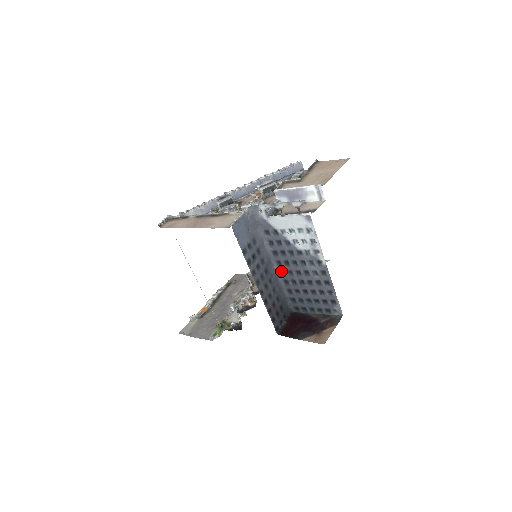
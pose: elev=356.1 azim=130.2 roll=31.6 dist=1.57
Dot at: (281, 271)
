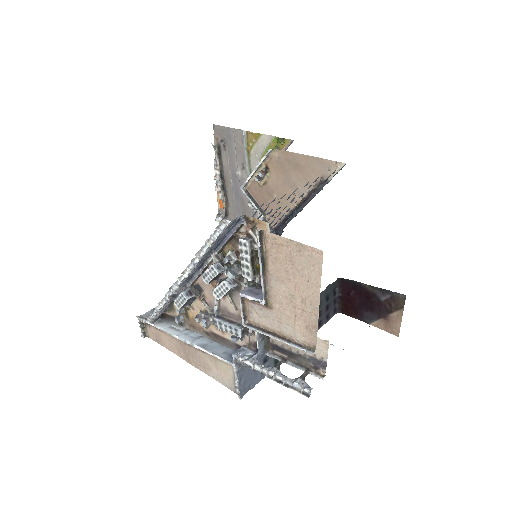
Dot at: occluded
